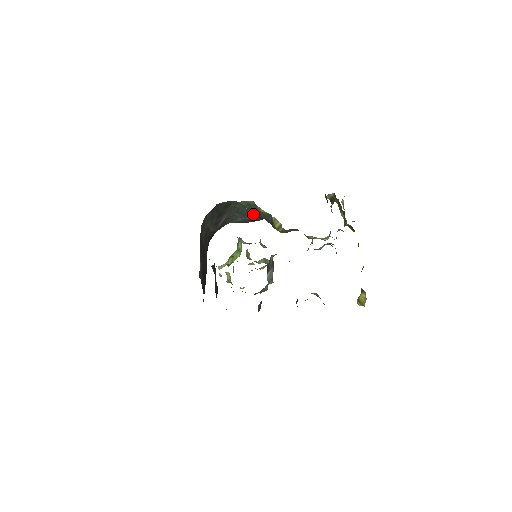
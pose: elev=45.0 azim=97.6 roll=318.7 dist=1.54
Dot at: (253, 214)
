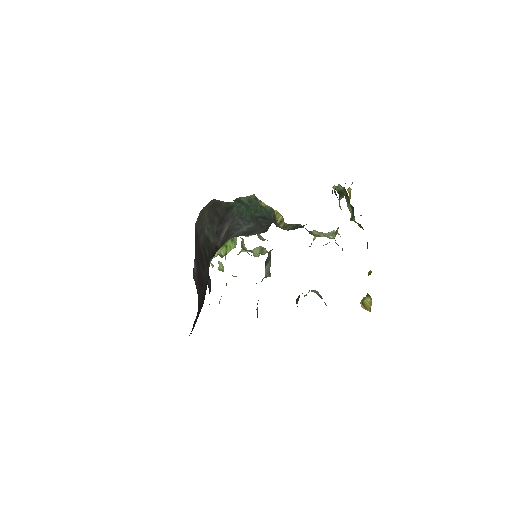
Dot at: (255, 213)
